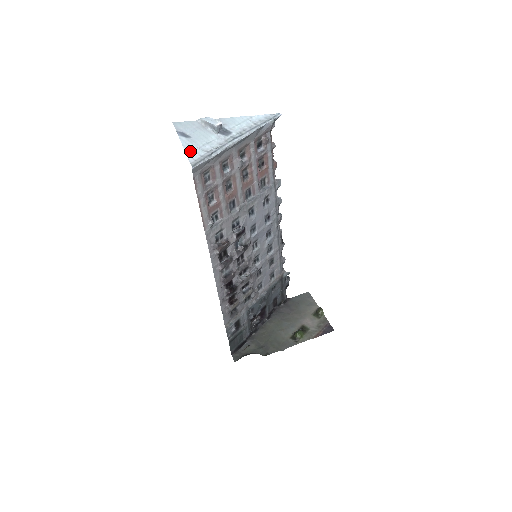
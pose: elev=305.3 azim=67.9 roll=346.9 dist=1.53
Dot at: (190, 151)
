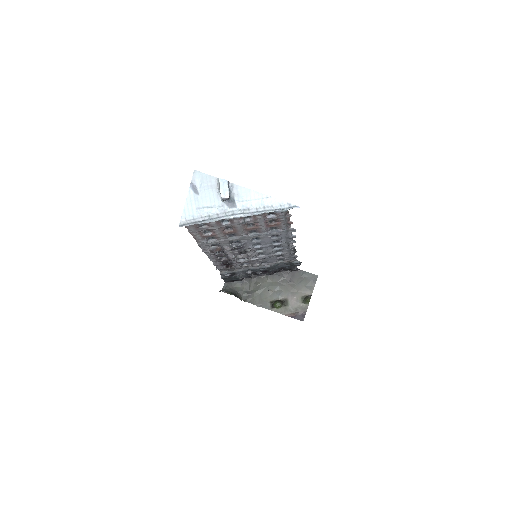
Dot at: (188, 209)
